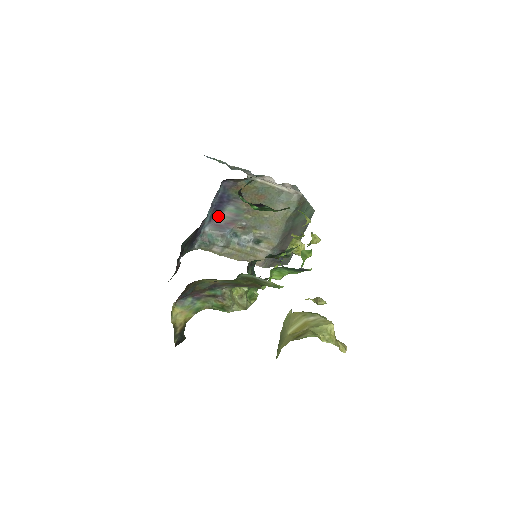
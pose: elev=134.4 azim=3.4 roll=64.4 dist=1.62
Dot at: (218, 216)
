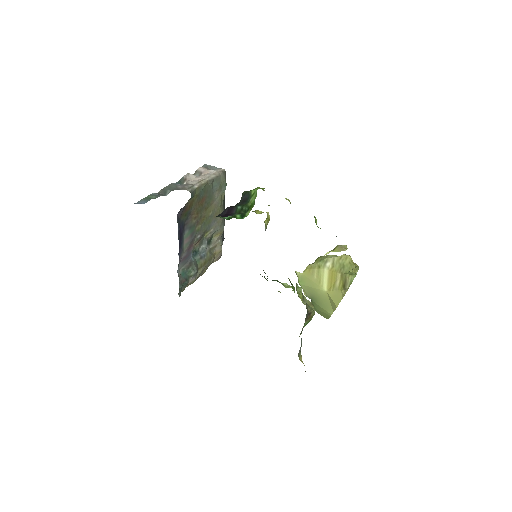
Dot at: (182, 250)
